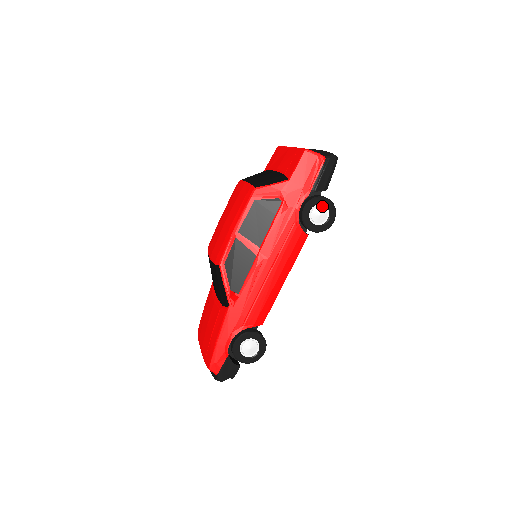
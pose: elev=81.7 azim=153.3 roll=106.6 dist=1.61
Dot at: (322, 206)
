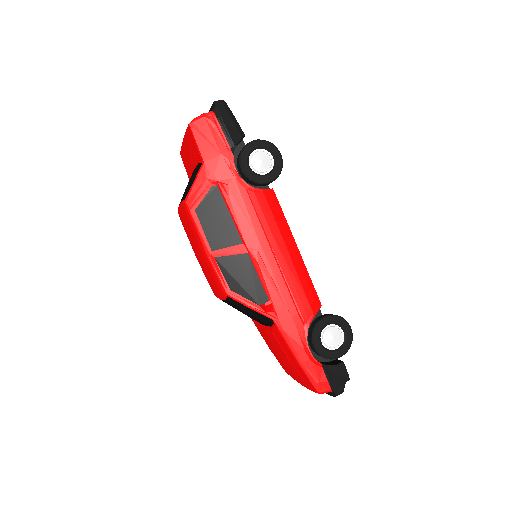
Dot at: (255, 152)
